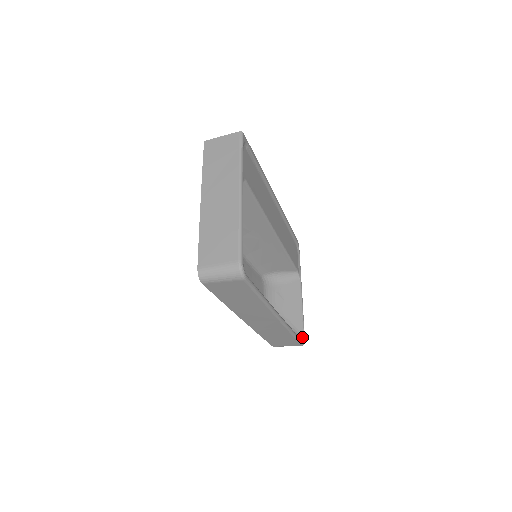
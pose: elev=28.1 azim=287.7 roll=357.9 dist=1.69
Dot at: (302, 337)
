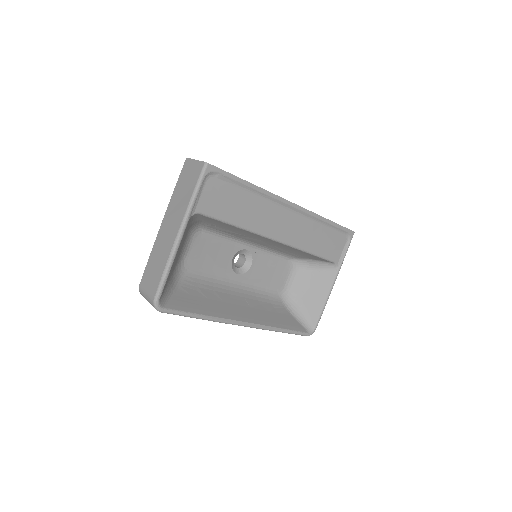
Dot at: (312, 328)
